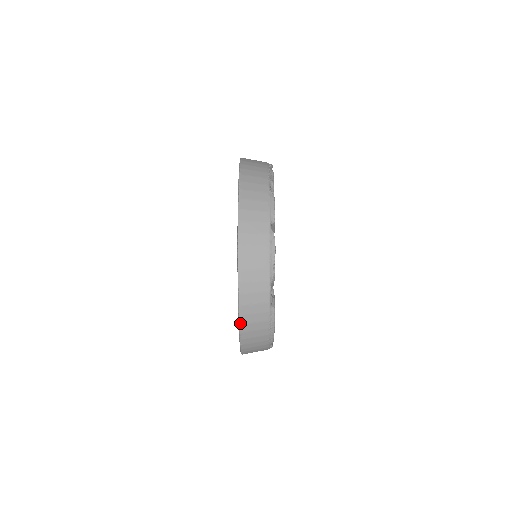
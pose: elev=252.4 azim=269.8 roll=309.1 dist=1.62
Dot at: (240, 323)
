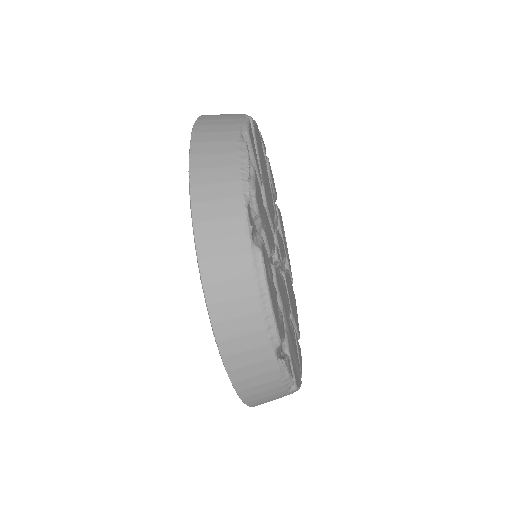
Dot at: (203, 281)
